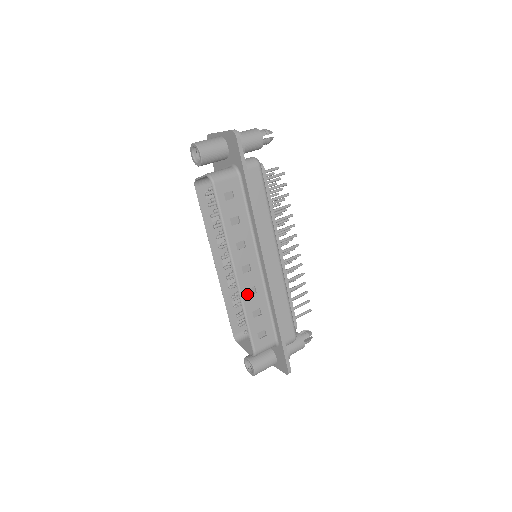
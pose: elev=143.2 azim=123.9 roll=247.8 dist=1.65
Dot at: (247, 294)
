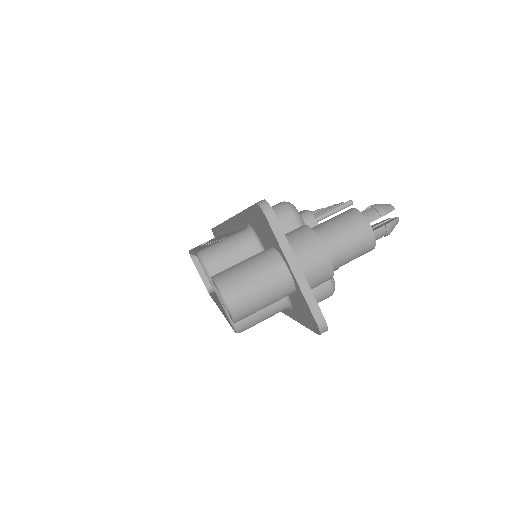
Dot at: occluded
